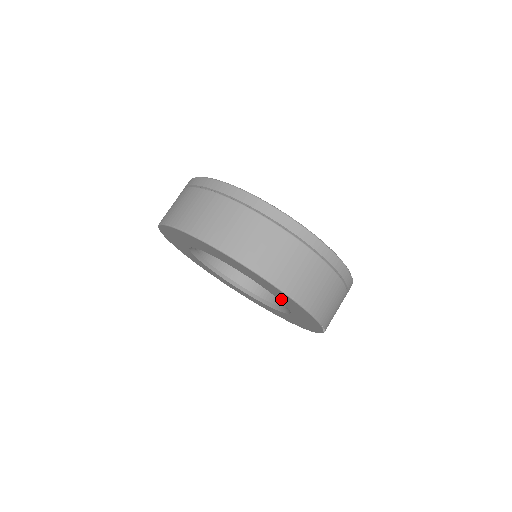
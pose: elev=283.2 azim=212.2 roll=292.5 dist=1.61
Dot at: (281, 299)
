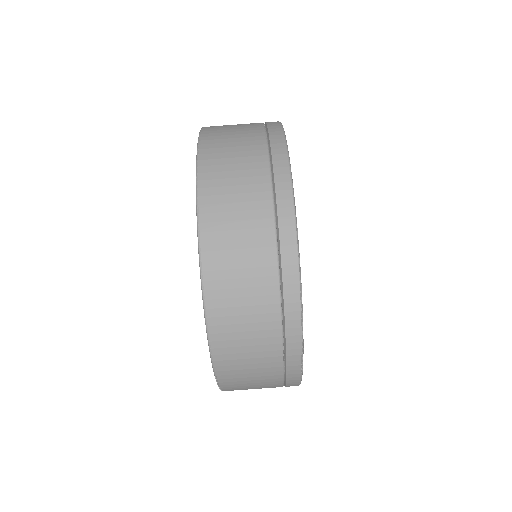
Dot at: occluded
